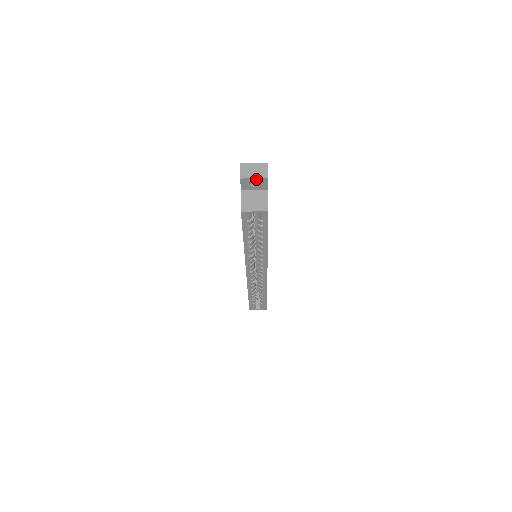
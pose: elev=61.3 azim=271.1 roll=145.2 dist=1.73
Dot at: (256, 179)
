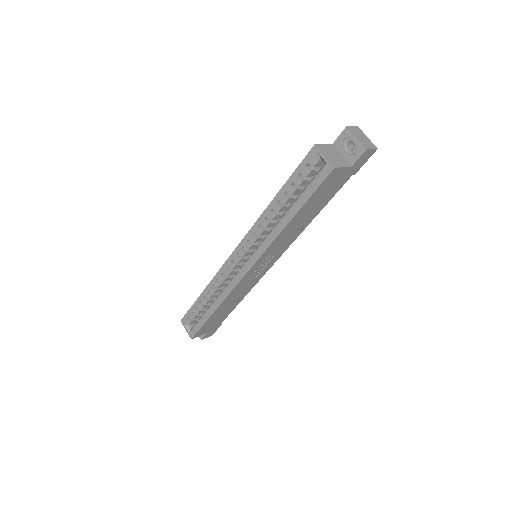
Dot at: (357, 141)
